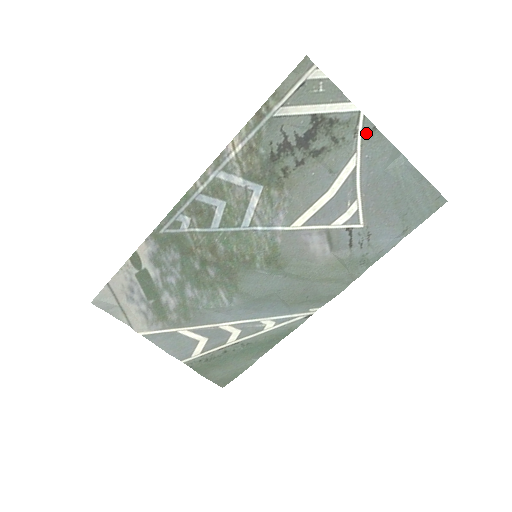
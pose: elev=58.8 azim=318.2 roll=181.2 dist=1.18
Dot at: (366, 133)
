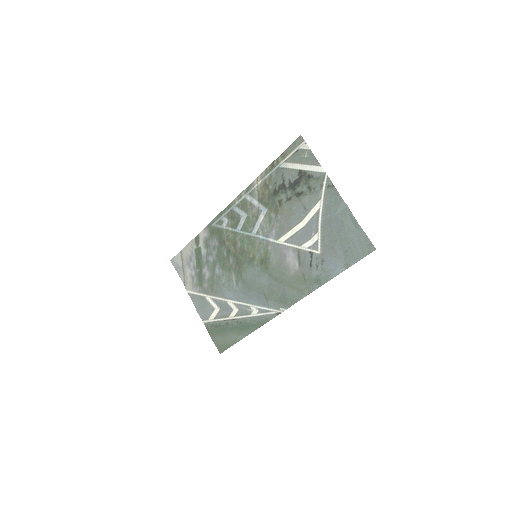
Dot at: (328, 188)
